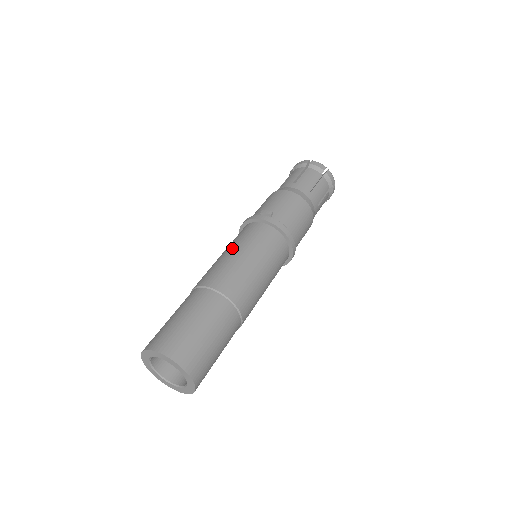
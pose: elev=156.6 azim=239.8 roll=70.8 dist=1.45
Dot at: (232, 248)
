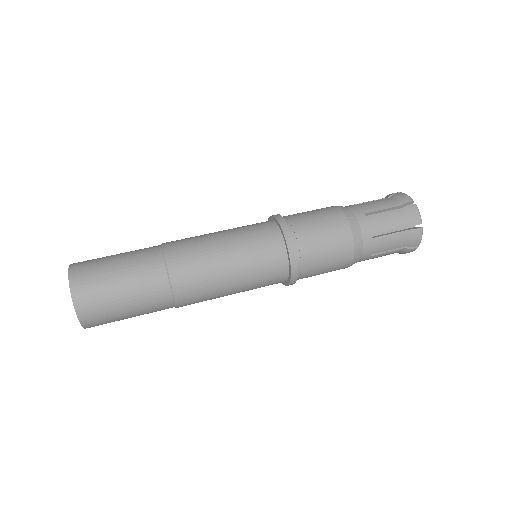
Dot at: occluded
